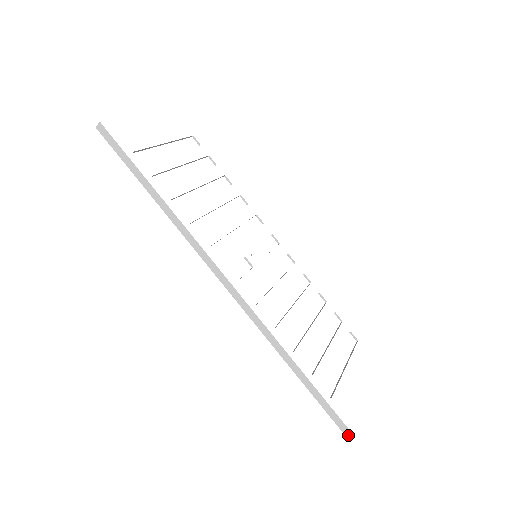
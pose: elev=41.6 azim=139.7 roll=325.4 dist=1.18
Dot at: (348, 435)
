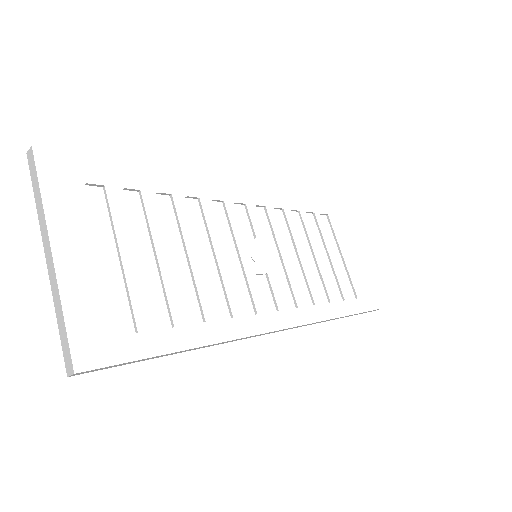
Dot at: occluded
